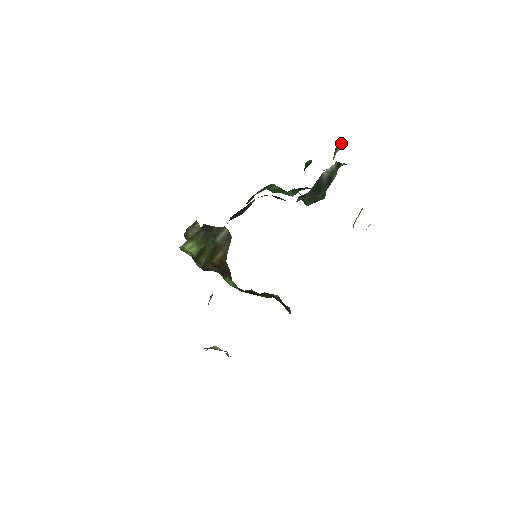
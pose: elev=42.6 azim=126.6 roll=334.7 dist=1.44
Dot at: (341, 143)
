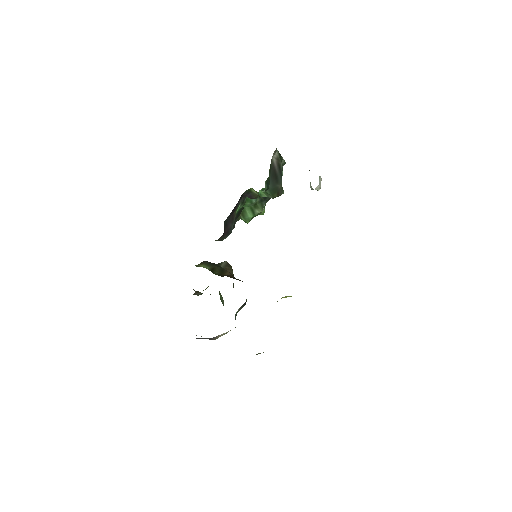
Dot at: occluded
